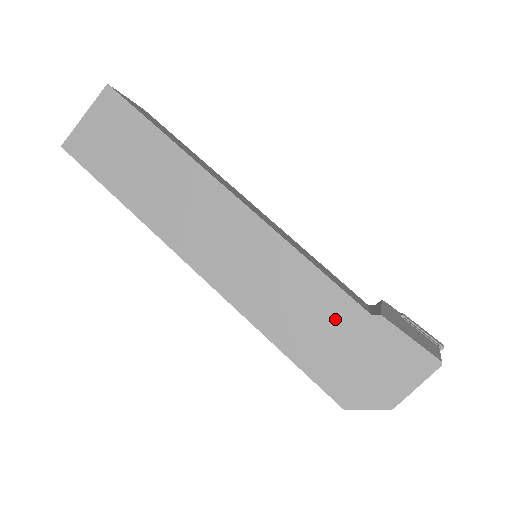
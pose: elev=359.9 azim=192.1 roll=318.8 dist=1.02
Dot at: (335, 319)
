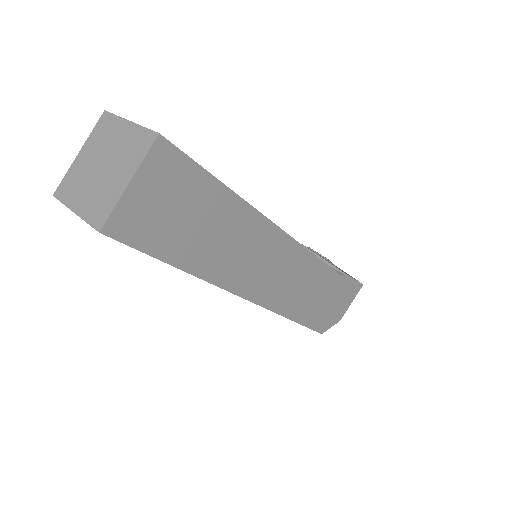
Dot at: (326, 288)
